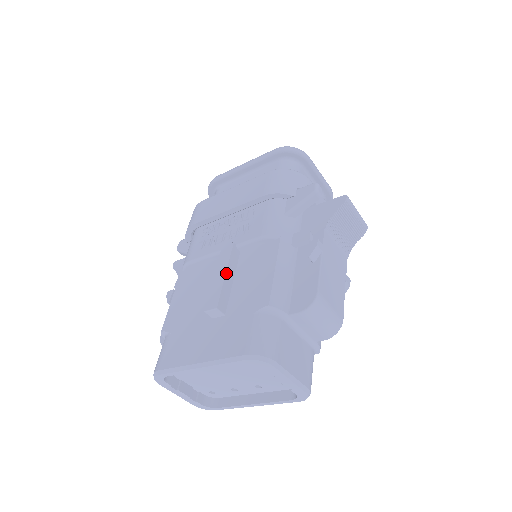
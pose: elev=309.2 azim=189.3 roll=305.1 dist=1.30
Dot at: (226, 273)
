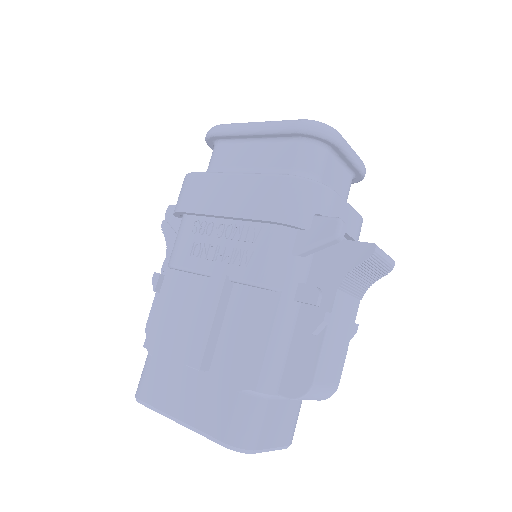
Dot at: (213, 322)
